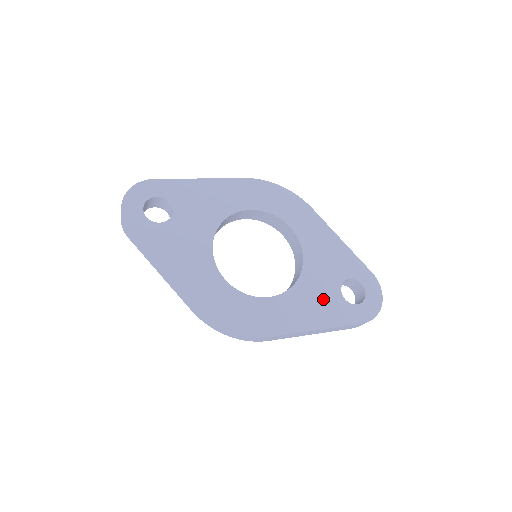
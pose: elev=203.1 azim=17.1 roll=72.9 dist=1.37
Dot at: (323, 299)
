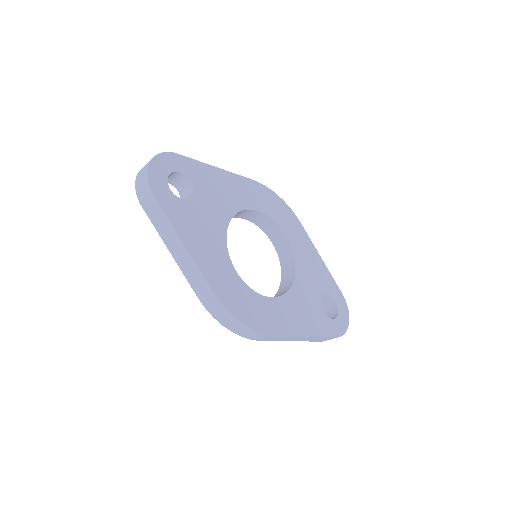
Dot at: (310, 309)
